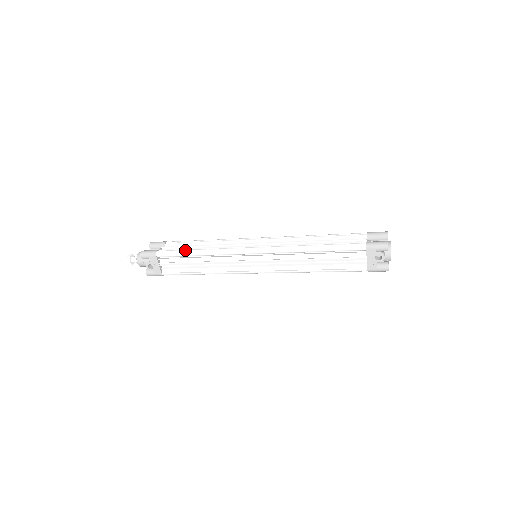
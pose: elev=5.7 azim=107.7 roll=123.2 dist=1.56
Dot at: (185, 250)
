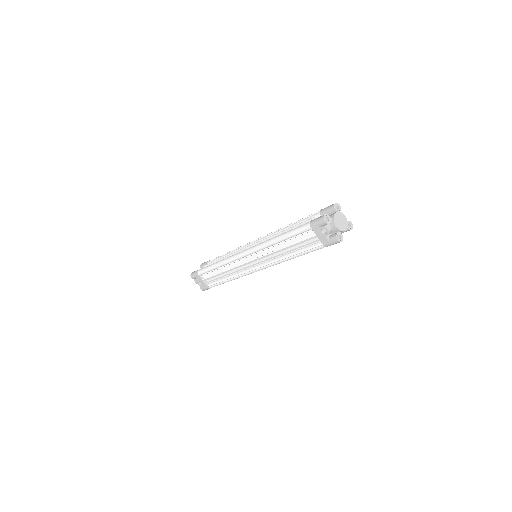
Dot at: (211, 265)
